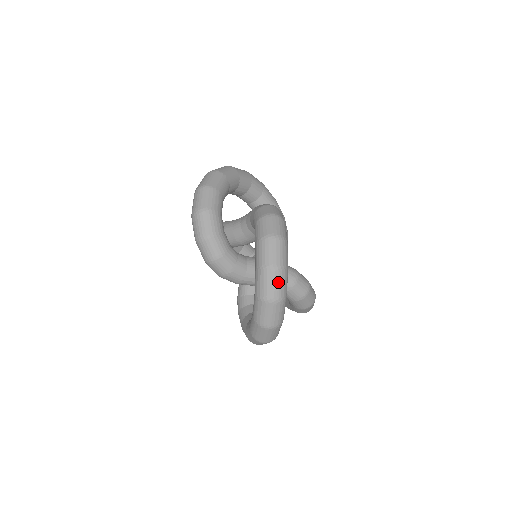
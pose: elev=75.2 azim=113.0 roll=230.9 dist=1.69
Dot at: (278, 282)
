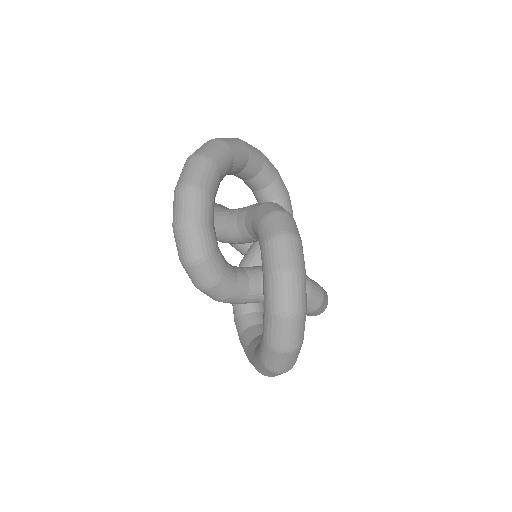
Dot at: (295, 330)
